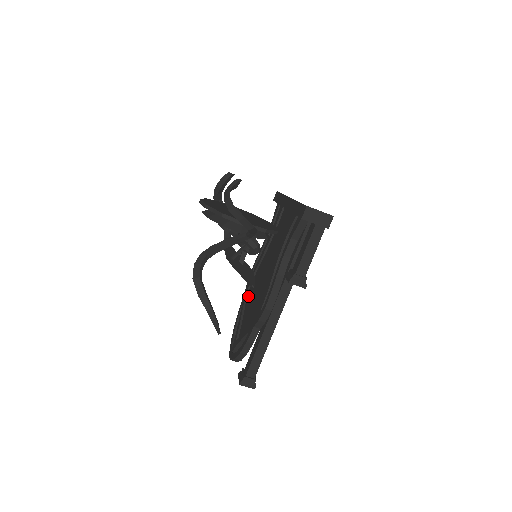
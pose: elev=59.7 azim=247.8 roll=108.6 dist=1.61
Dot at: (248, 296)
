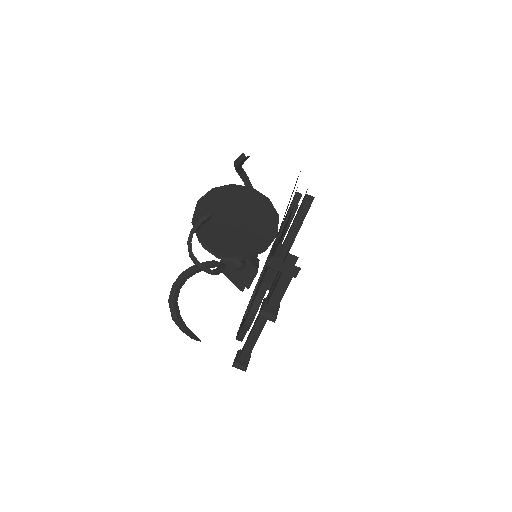
Dot at: (262, 275)
